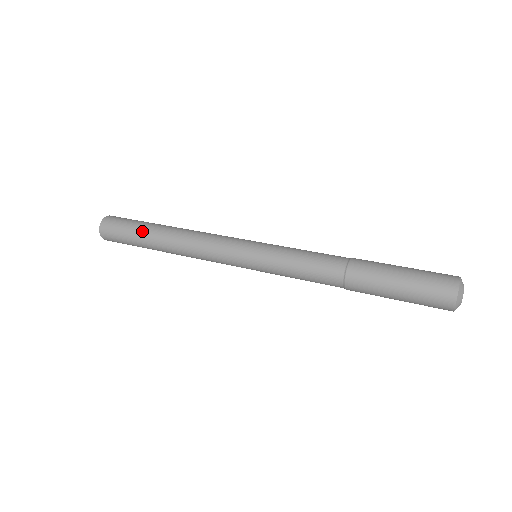
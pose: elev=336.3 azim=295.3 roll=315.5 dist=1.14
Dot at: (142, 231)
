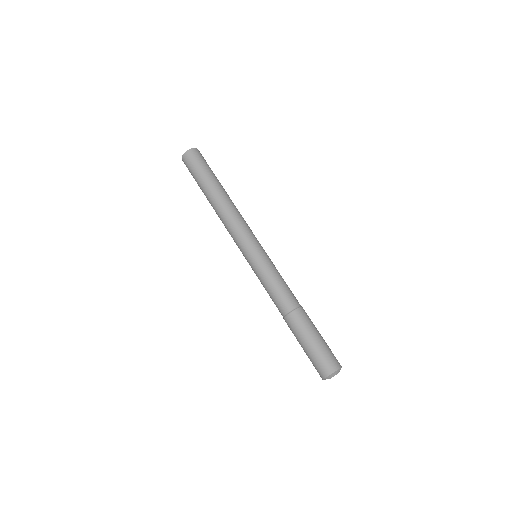
Dot at: (209, 179)
